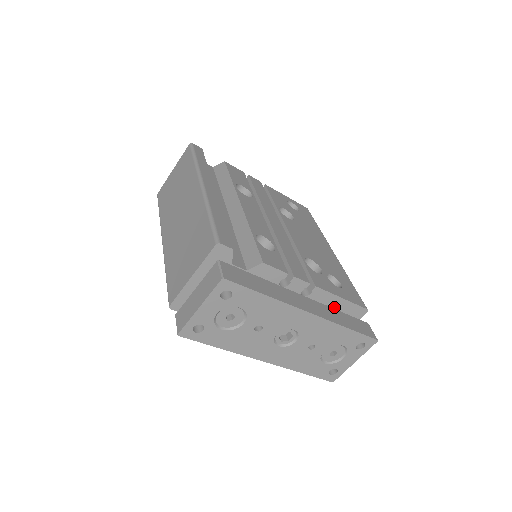
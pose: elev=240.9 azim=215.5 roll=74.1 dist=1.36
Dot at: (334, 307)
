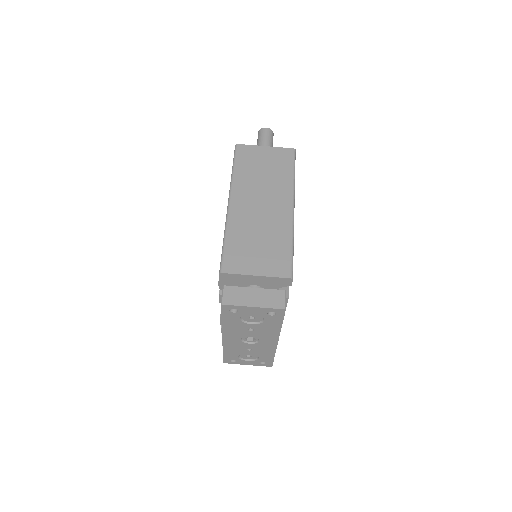
Dot at: occluded
